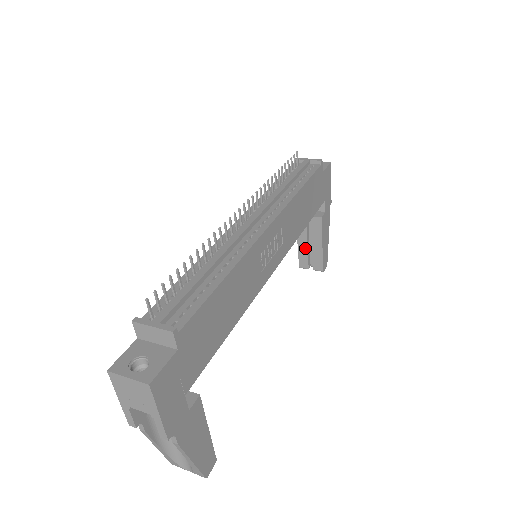
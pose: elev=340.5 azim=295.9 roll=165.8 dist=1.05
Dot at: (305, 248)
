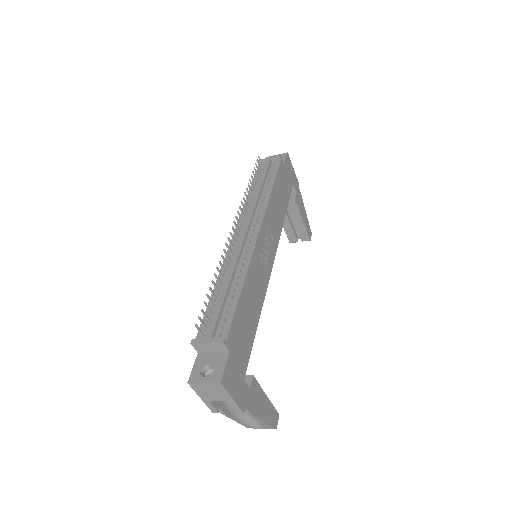
Dot at: (289, 227)
